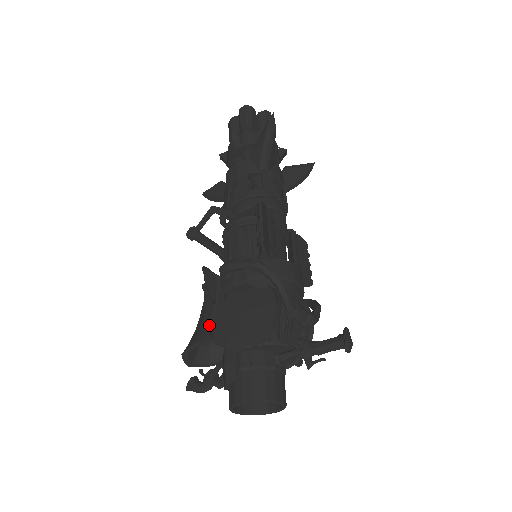
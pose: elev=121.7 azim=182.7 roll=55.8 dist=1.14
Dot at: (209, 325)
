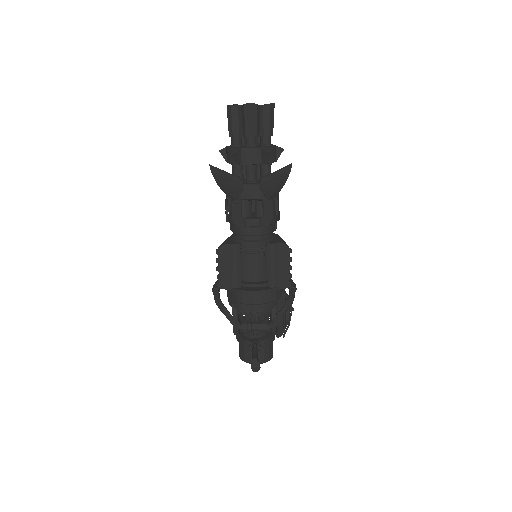
Dot at: occluded
